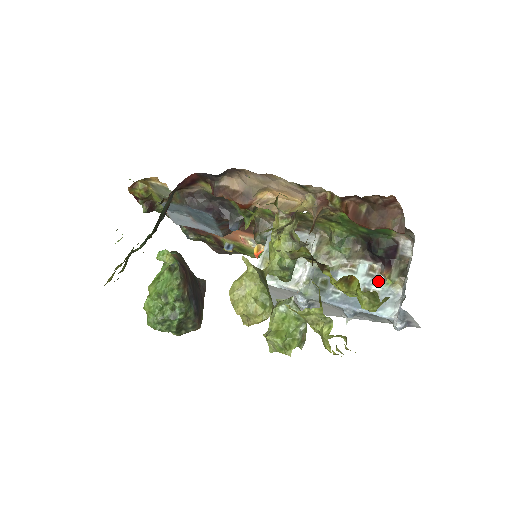
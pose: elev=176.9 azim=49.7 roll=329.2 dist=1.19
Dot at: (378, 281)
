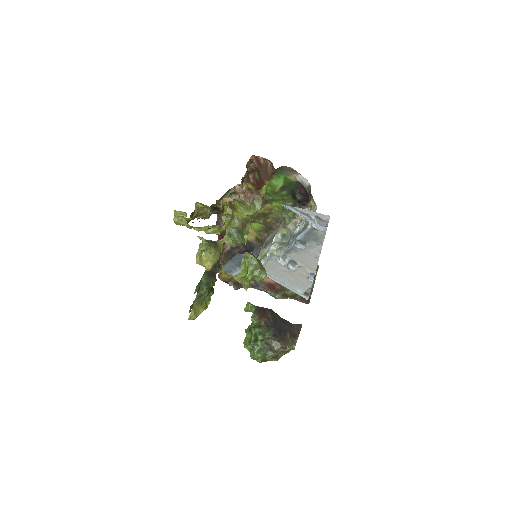
Dot at: occluded
